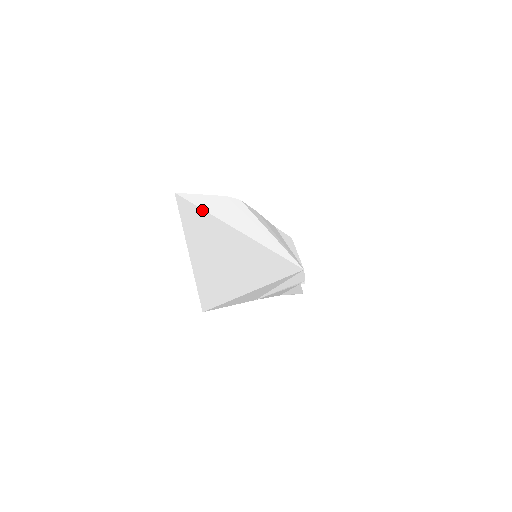
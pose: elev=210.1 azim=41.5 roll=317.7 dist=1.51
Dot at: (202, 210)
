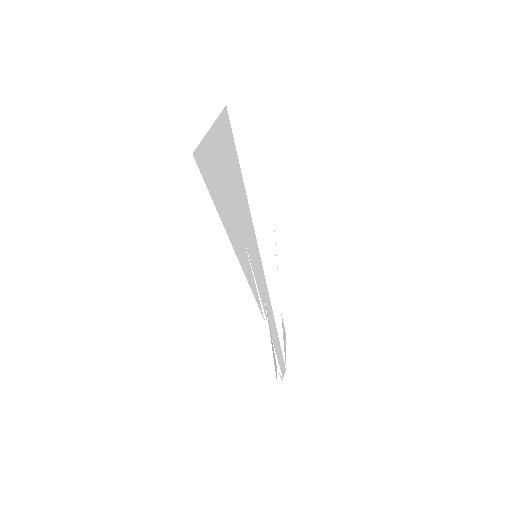
Dot at: (236, 152)
